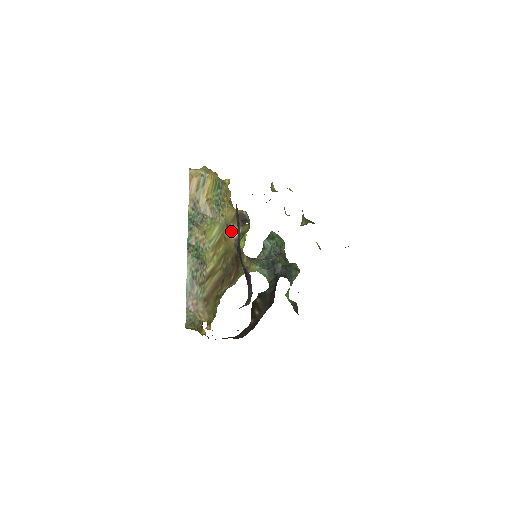
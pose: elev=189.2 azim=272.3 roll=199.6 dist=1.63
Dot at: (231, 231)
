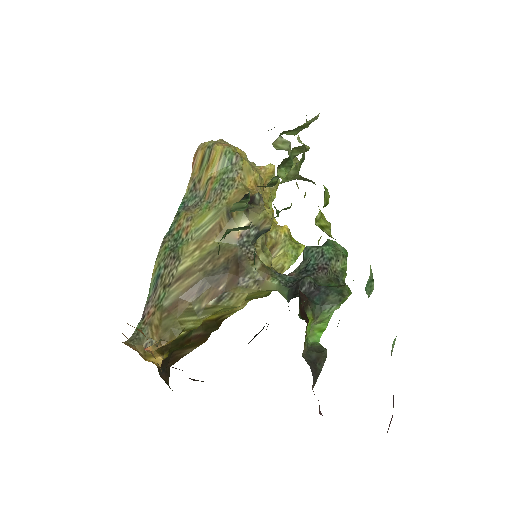
Dot at: (233, 220)
